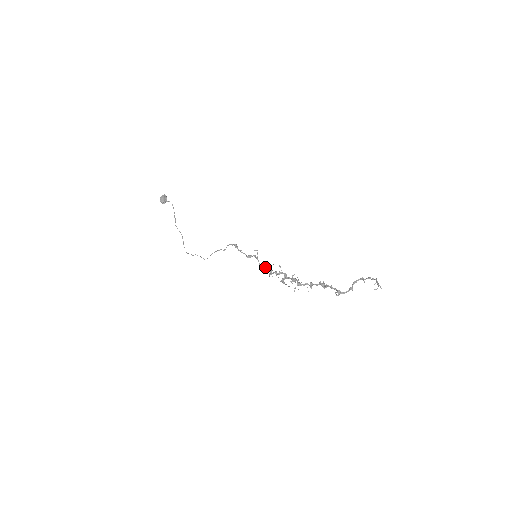
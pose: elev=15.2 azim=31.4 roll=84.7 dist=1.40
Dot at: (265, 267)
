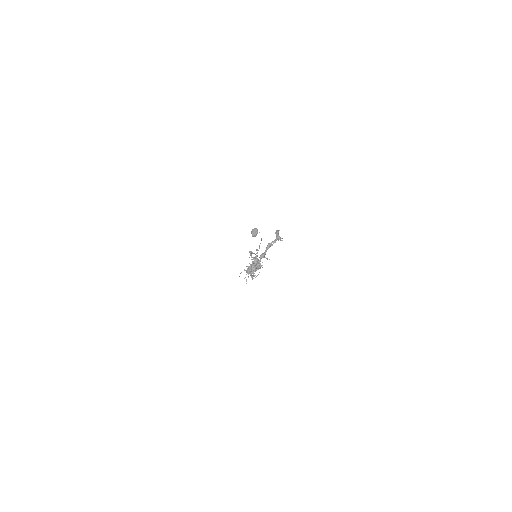
Dot at: occluded
